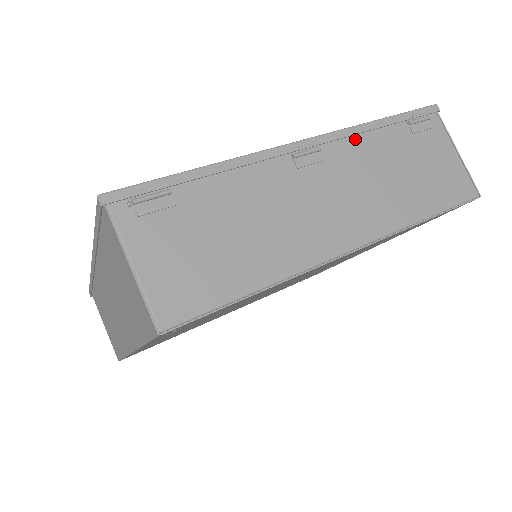
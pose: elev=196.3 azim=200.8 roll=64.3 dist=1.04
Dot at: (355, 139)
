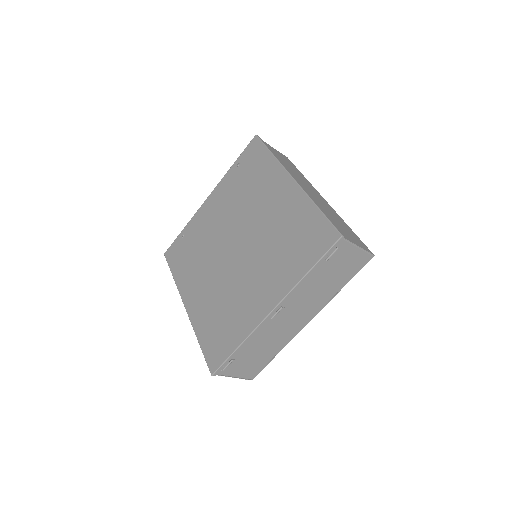
Dot at: (298, 289)
